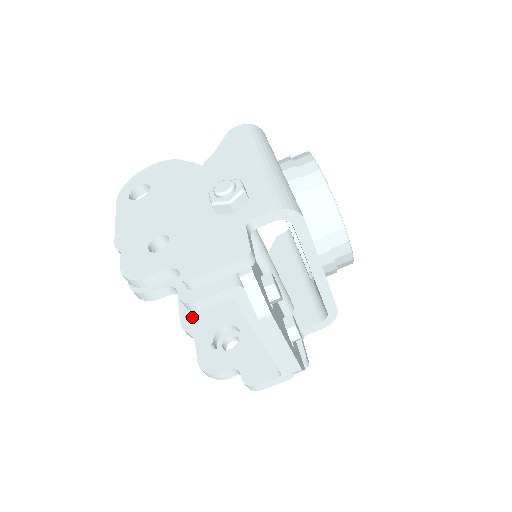
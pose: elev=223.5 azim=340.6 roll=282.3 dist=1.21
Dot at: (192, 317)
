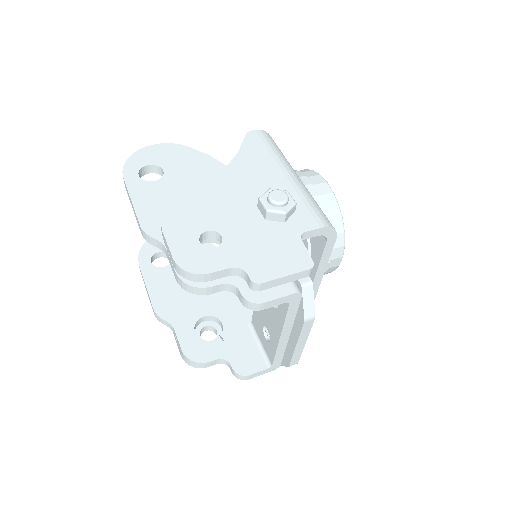
Dot at: (166, 304)
